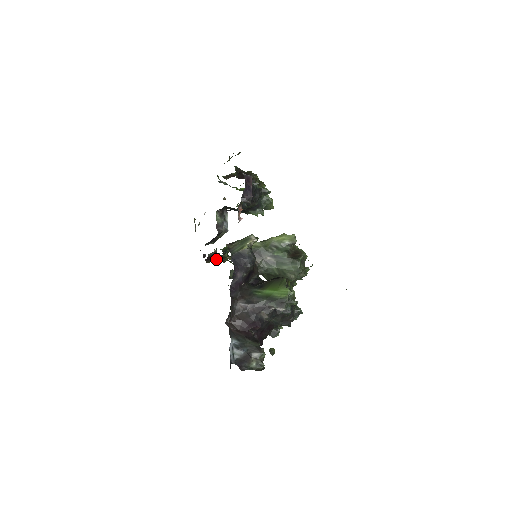
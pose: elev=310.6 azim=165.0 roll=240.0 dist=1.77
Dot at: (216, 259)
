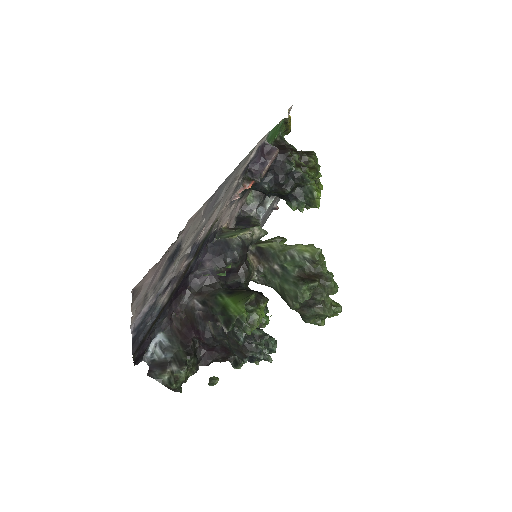
Dot at: occluded
